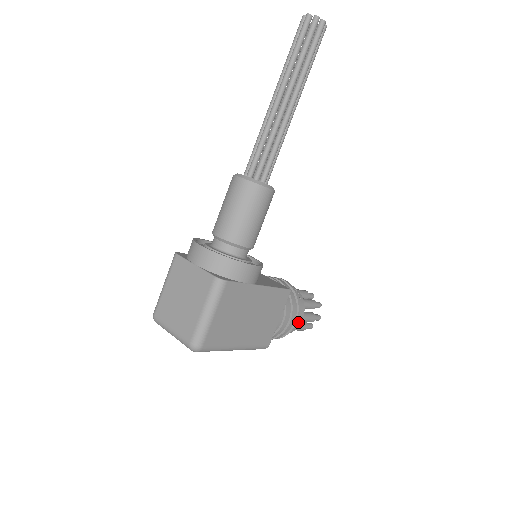
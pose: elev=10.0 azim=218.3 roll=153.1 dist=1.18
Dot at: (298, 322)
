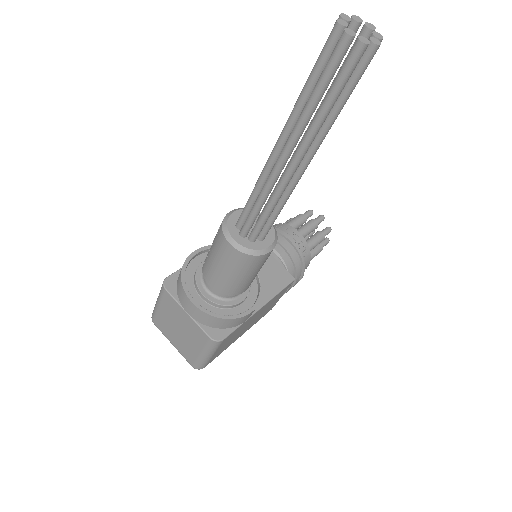
Dot at: occluded
